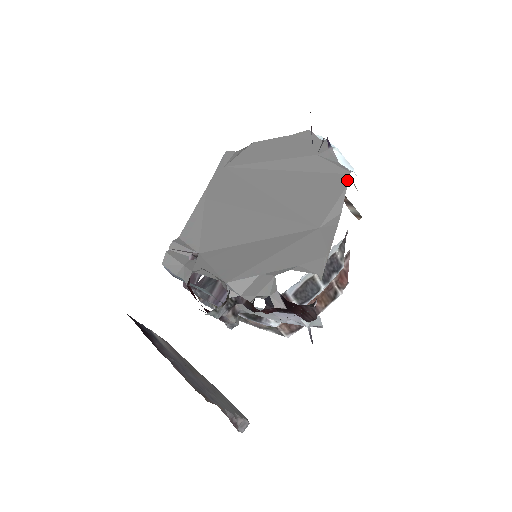
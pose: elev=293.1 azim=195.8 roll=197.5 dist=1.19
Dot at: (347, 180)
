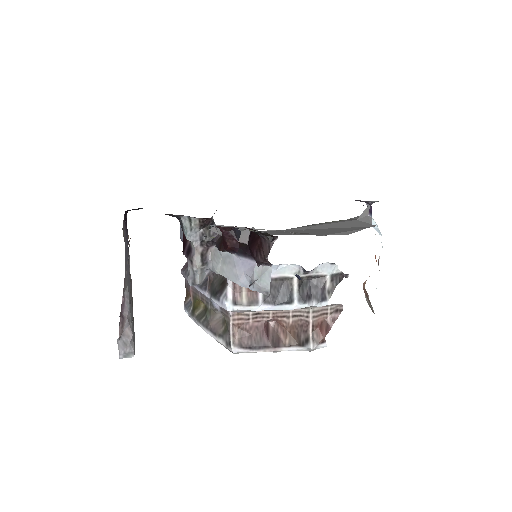
Dot at: (369, 227)
